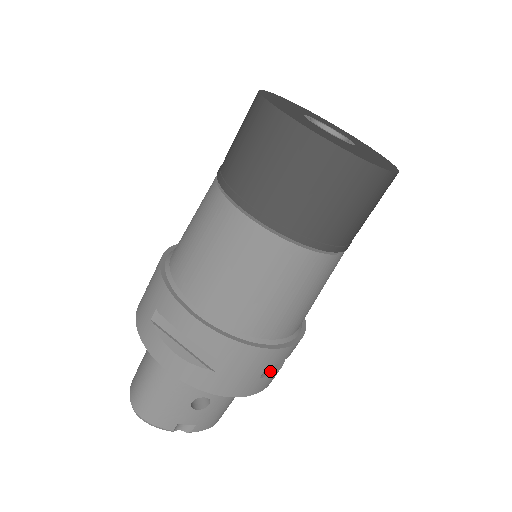
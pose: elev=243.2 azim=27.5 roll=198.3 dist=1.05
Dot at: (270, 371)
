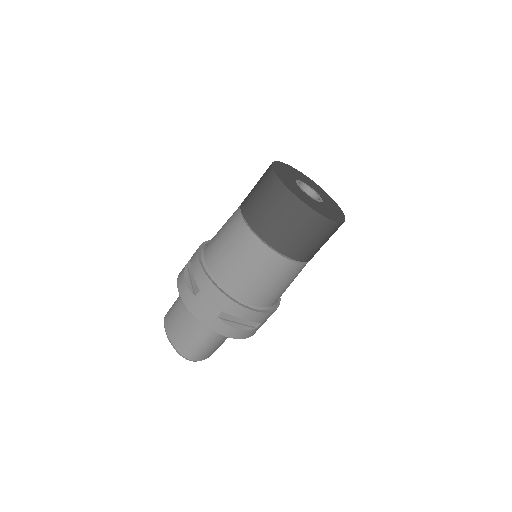
Dot at: occluded
